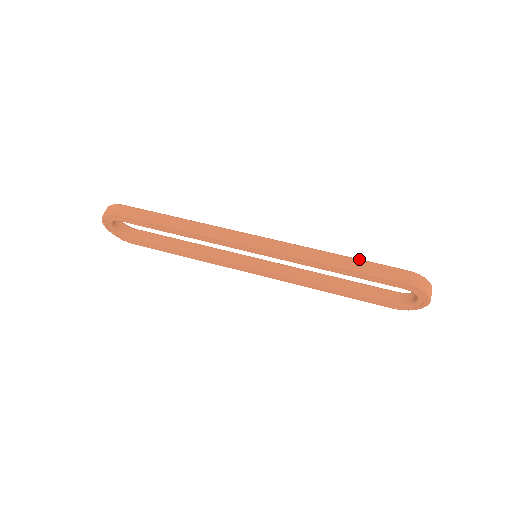
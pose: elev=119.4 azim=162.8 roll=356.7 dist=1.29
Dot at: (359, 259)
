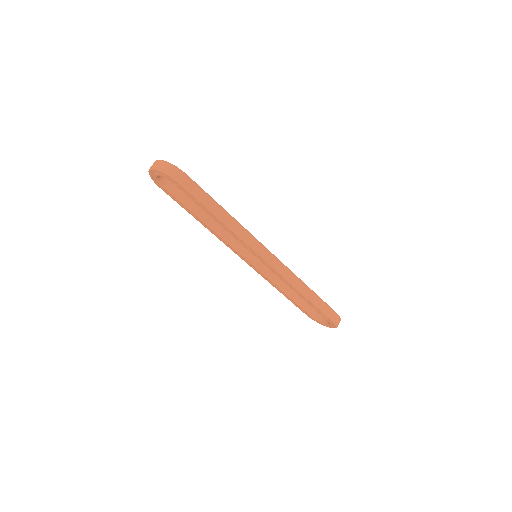
Dot at: occluded
